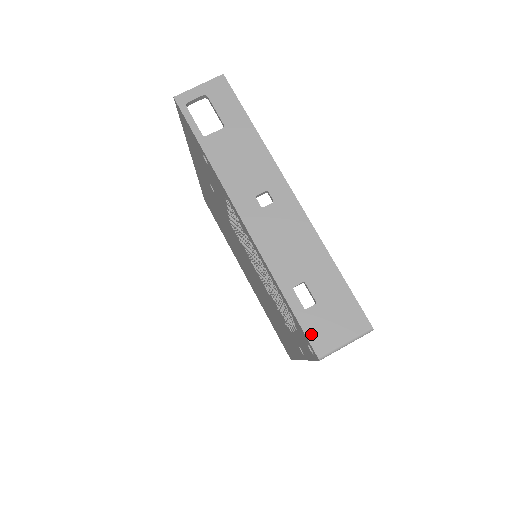
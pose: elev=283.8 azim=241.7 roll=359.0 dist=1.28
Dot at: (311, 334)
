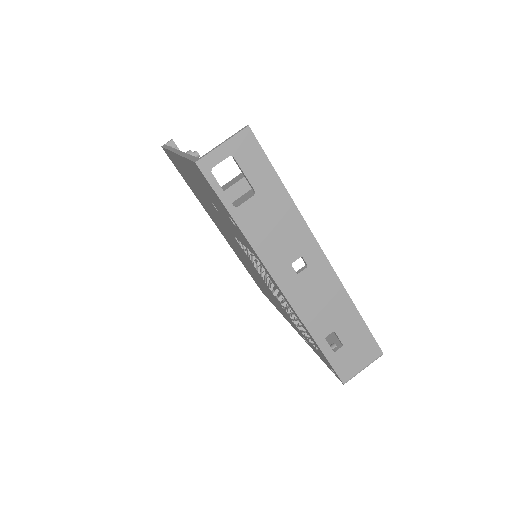
Dot at: (339, 369)
